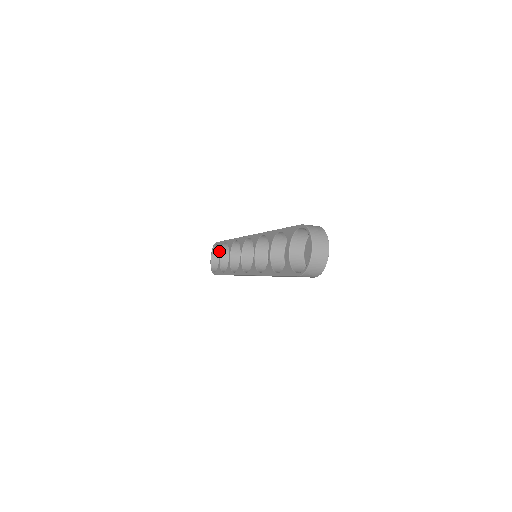
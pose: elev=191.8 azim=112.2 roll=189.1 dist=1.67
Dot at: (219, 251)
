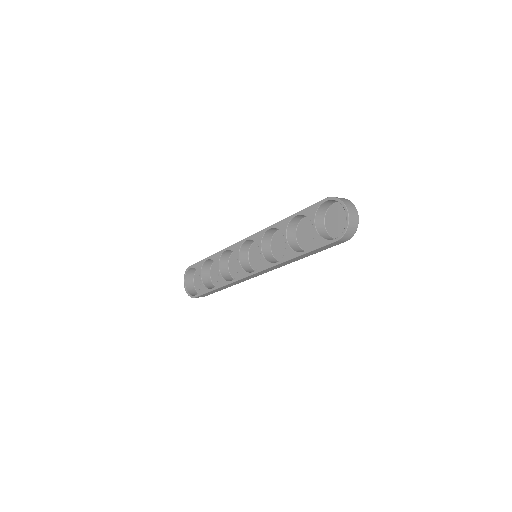
Dot at: (198, 272)
